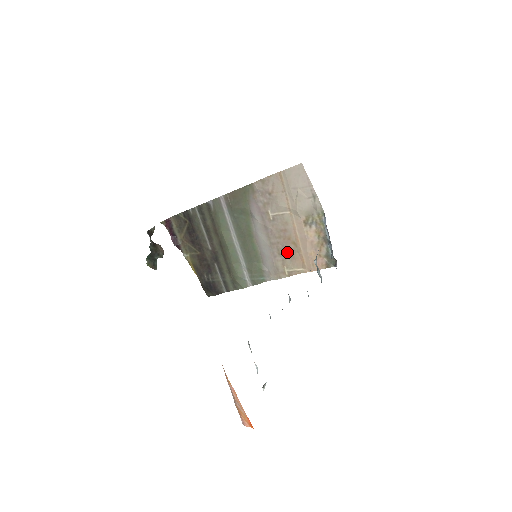
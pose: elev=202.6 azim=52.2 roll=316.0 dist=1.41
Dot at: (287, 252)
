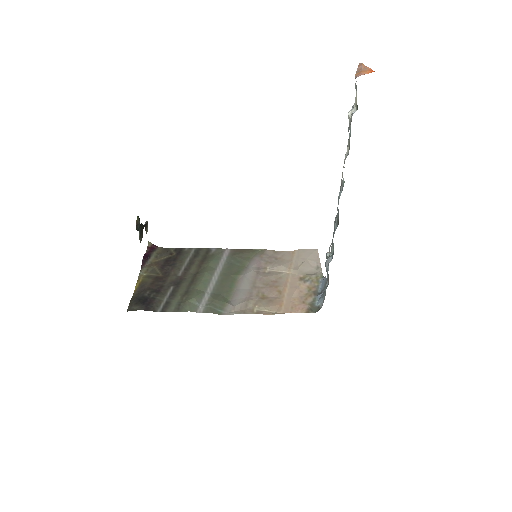
Dot at: (266, 297)
